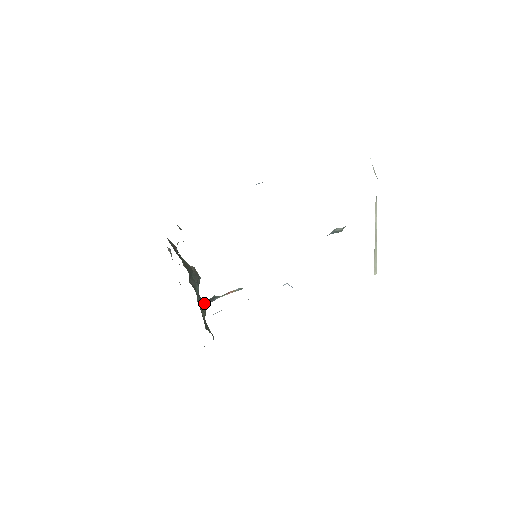
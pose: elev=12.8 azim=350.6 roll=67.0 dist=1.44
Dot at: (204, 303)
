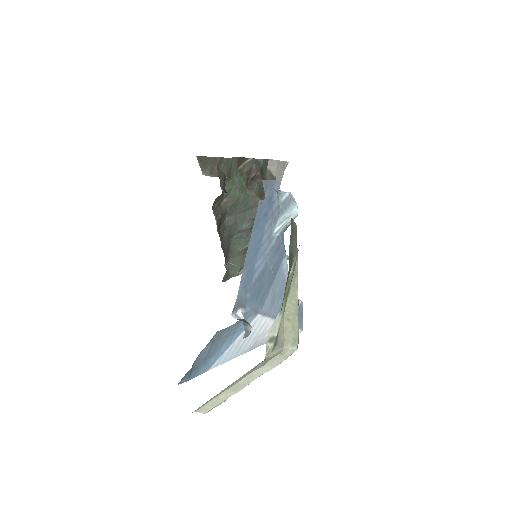
Dot at: (247, 242)
